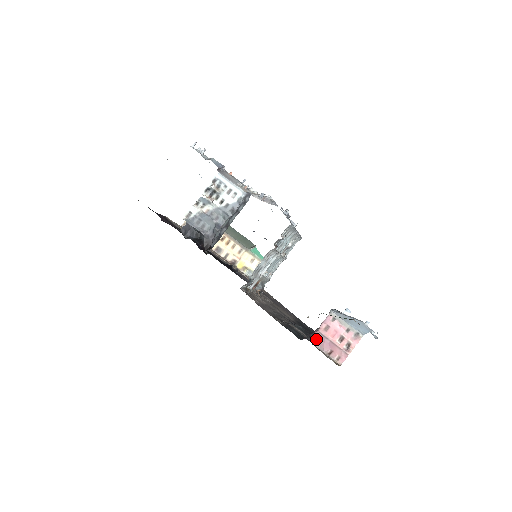
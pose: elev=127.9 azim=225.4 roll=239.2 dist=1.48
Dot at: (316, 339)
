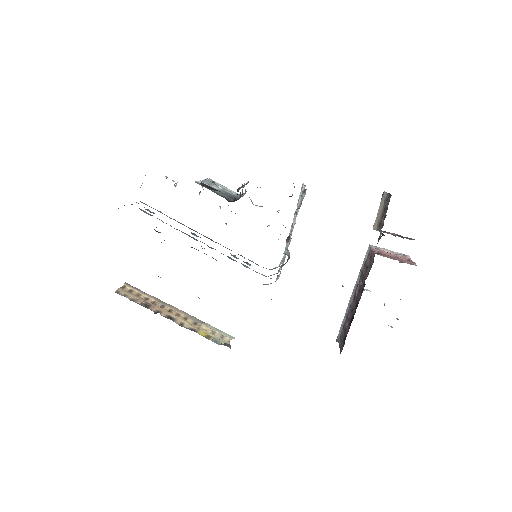
Dot at: (381, 254)
